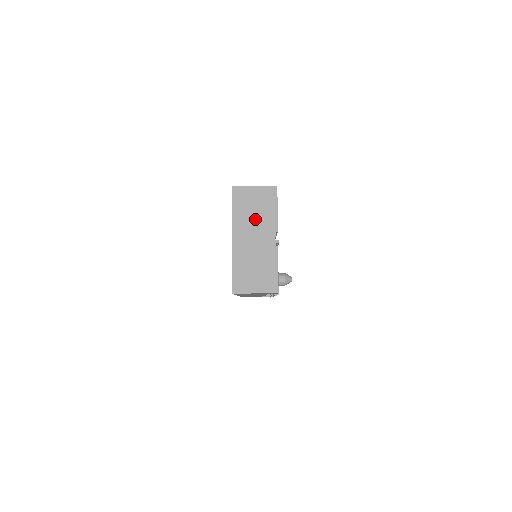
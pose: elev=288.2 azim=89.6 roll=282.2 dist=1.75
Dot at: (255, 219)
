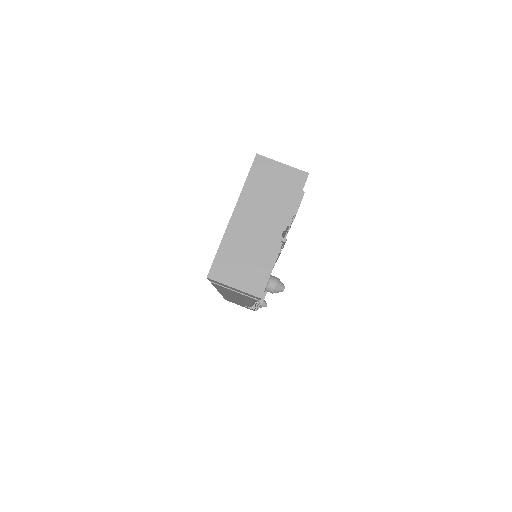
Dot at: (268, 201)
